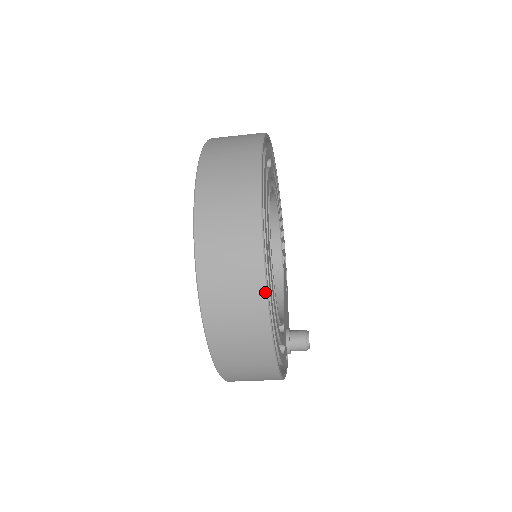
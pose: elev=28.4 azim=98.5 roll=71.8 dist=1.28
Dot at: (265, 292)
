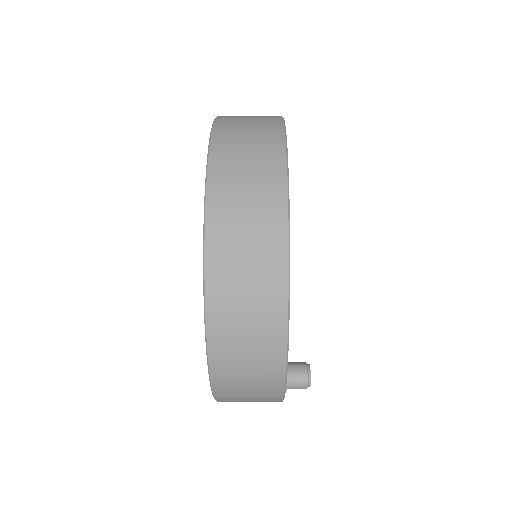
Dot at: (286, 207)
